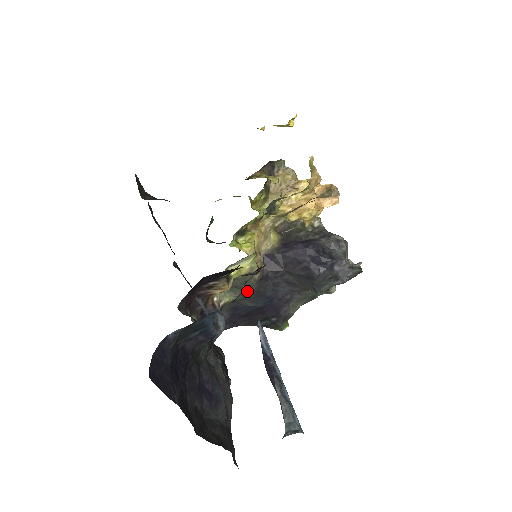
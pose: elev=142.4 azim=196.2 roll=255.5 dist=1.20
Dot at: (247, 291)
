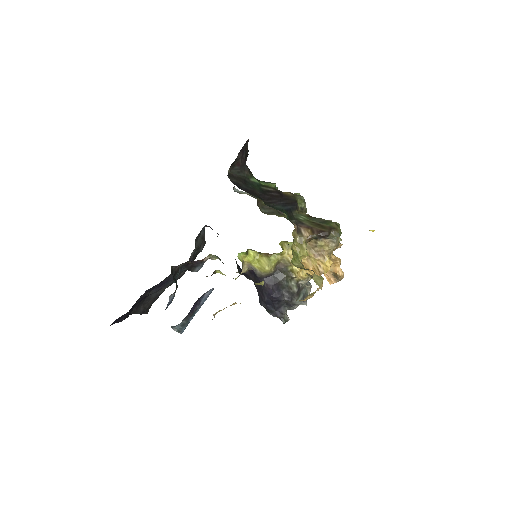
Dot at: occluded
